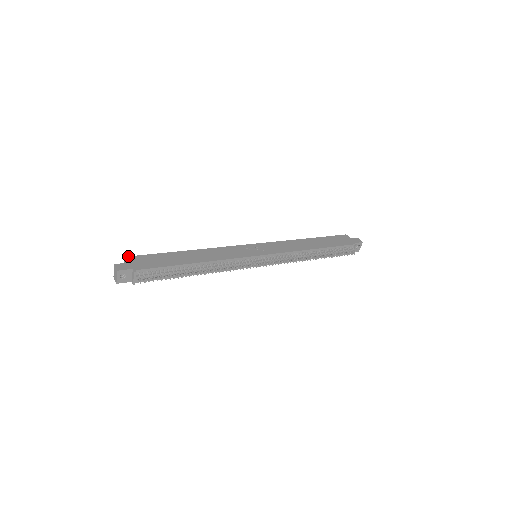
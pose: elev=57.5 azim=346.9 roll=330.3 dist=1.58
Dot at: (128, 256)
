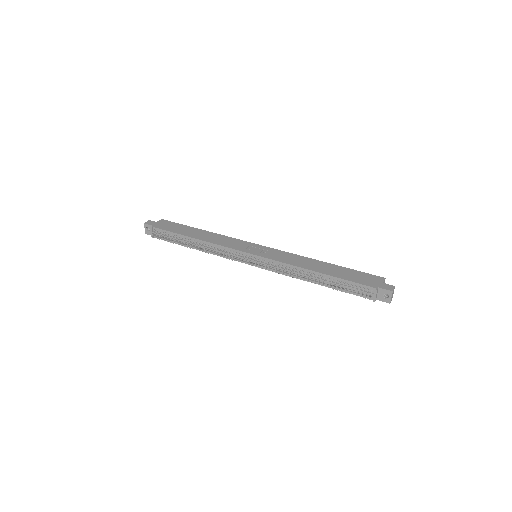
Dot at: occluded
